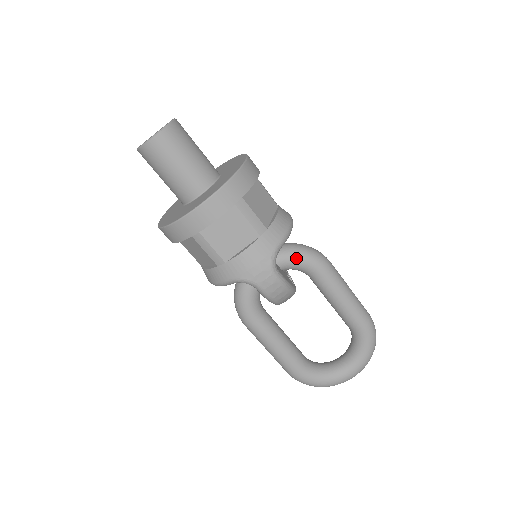
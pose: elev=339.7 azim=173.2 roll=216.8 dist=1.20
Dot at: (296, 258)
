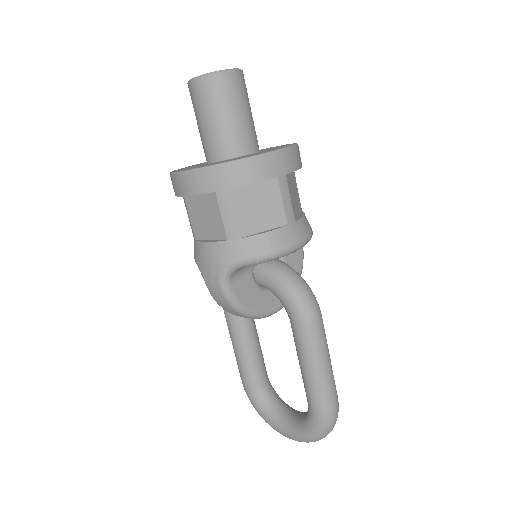
Dot at: (278, 288)
